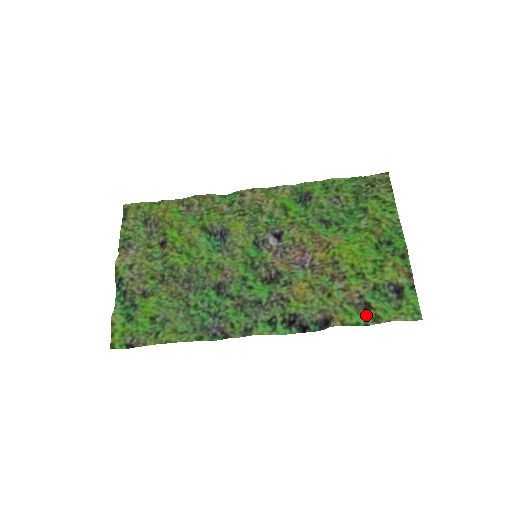
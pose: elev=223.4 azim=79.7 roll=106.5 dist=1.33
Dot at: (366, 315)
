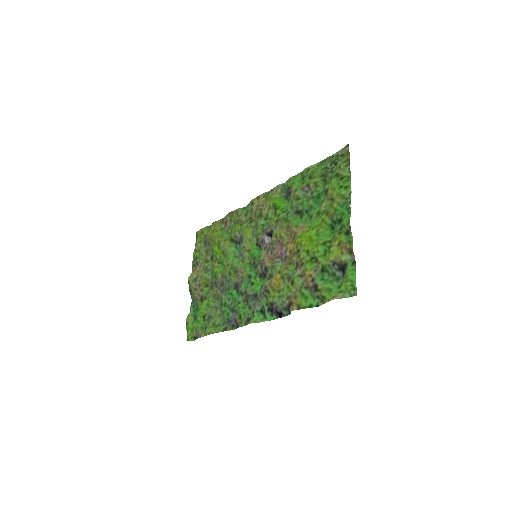
Dot at: (316, 297)
